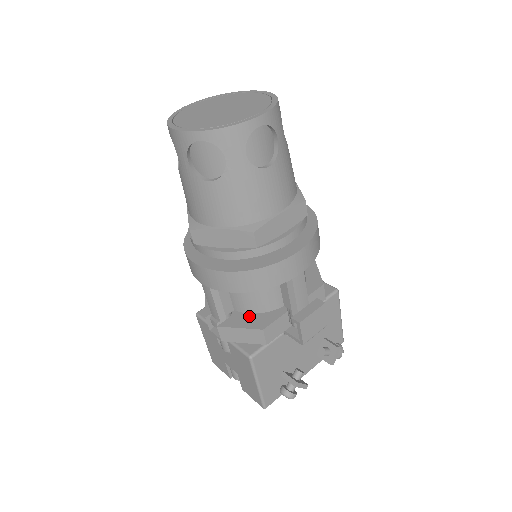
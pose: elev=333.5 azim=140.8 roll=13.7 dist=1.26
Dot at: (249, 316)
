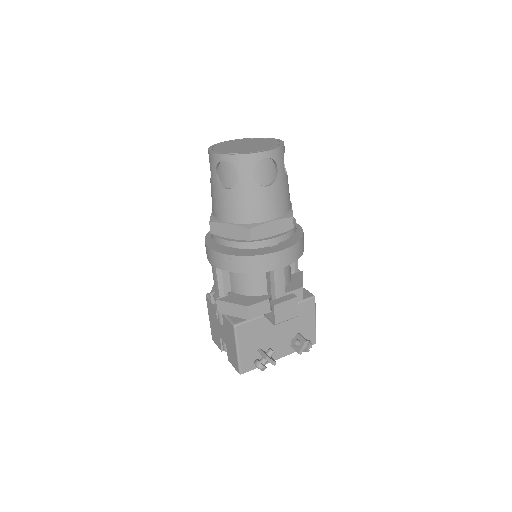
Dot at: (241, 297)
